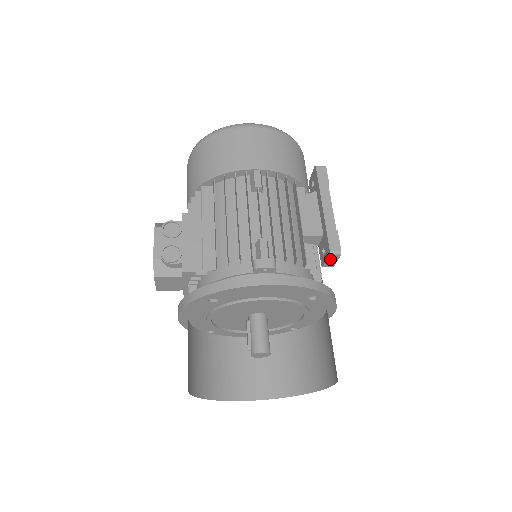
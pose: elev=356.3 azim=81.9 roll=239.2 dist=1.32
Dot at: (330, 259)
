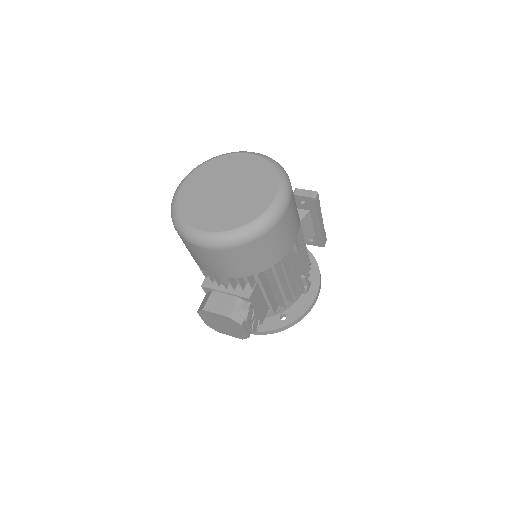
Dot at: (318, 245)
